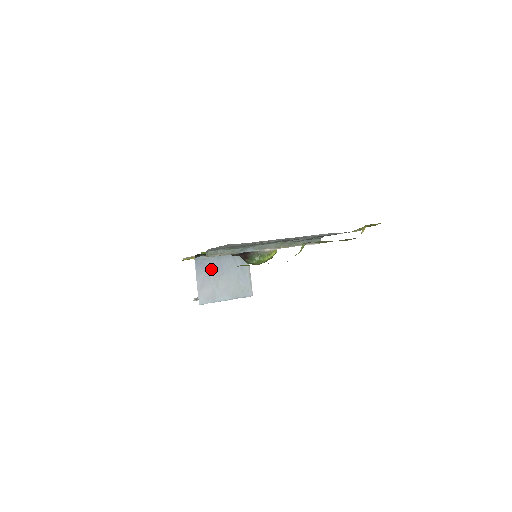
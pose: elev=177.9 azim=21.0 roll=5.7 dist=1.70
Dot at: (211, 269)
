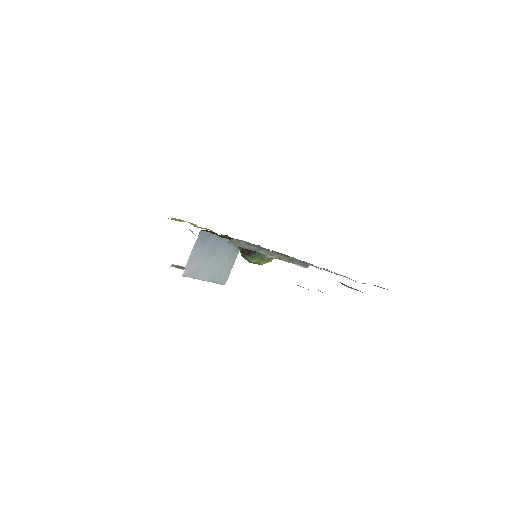
Dot at: (208, 247)
